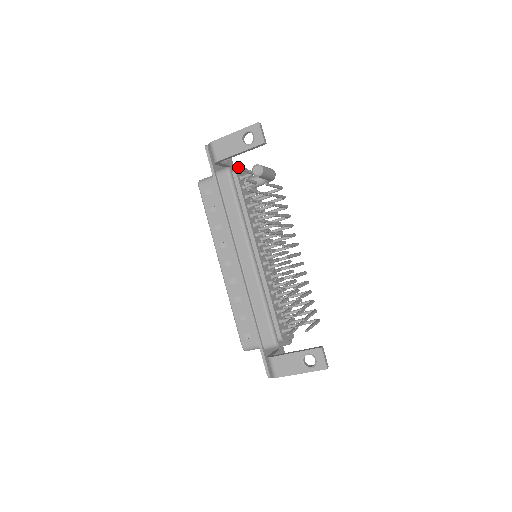
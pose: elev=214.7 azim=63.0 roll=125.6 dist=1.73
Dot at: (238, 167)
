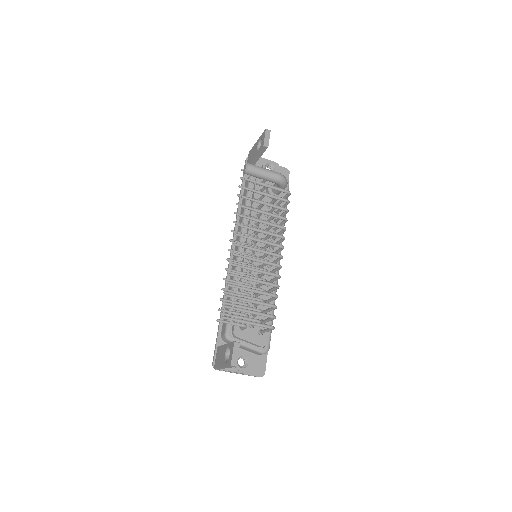
Dot at: occluded
